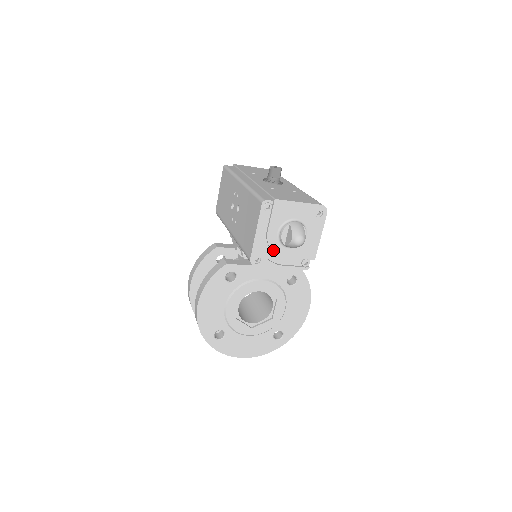
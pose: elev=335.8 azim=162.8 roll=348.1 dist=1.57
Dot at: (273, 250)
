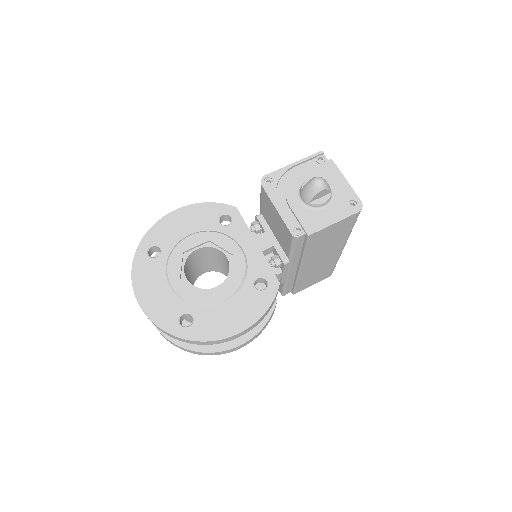
Dot at: (288, 189)
